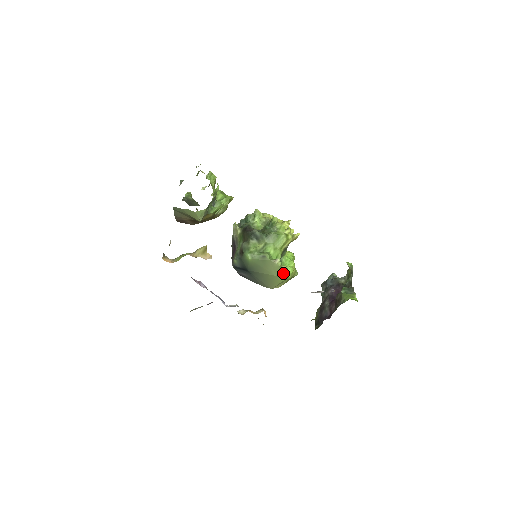
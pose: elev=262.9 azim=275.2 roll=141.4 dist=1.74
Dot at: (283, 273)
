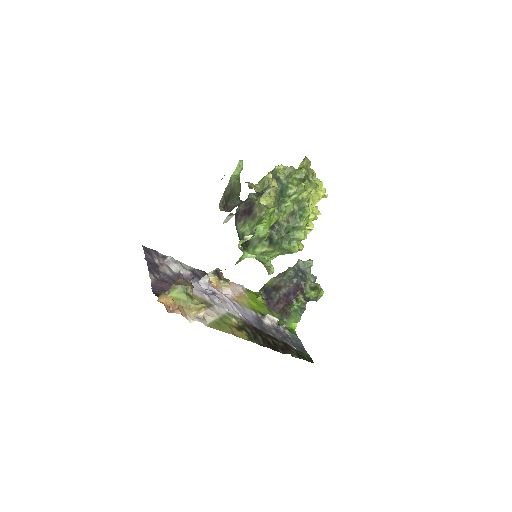
Dot at: (267, 270)
